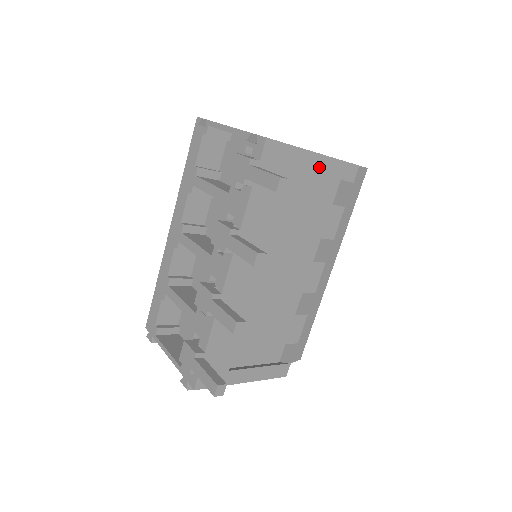
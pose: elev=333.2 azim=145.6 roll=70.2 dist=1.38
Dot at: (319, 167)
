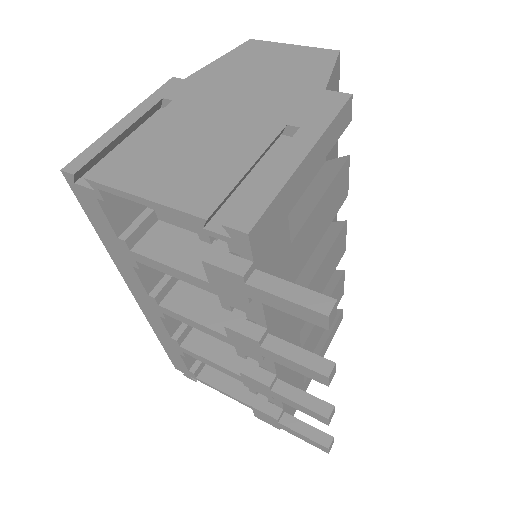
Dot at: (314, 163)
